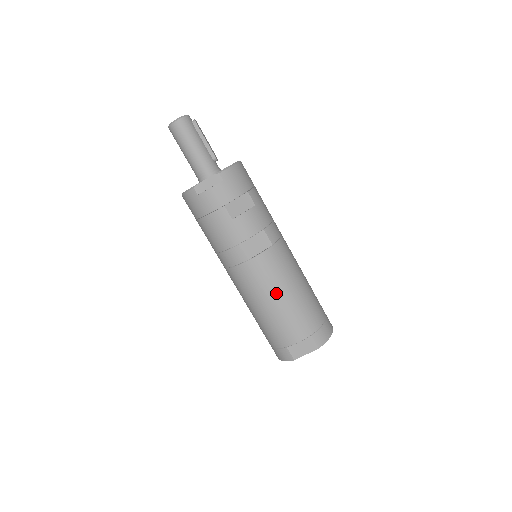
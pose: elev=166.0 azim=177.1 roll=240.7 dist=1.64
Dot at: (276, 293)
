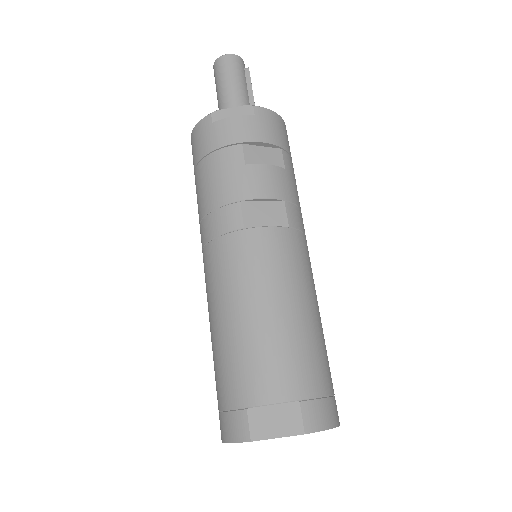
Dot at: (266, 297)
